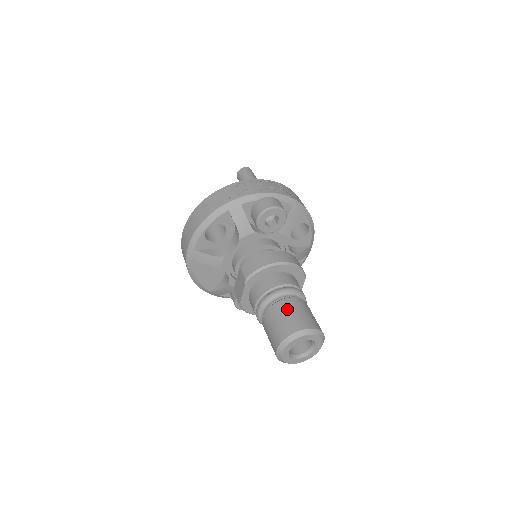
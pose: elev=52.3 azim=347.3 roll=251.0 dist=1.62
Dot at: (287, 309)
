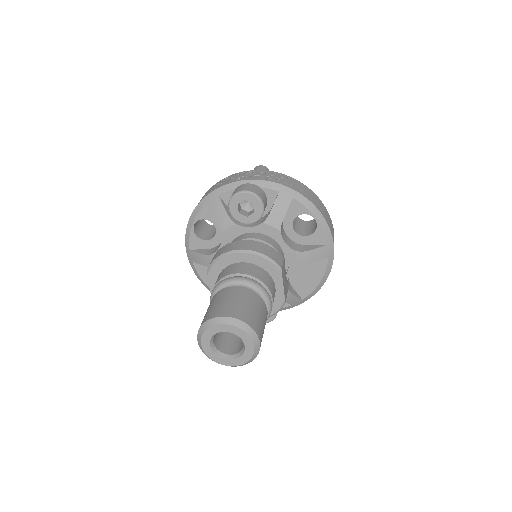
Dot at: (219, 297)
